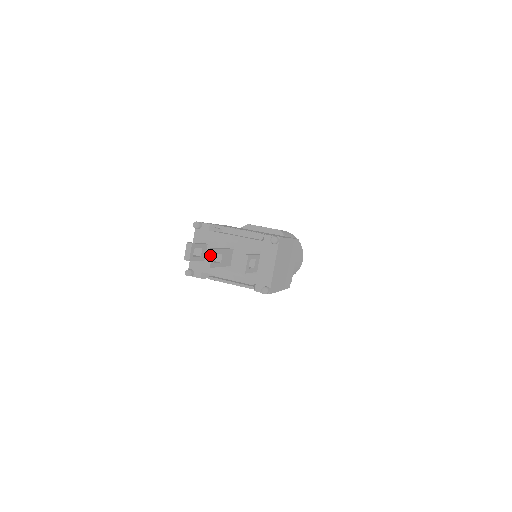
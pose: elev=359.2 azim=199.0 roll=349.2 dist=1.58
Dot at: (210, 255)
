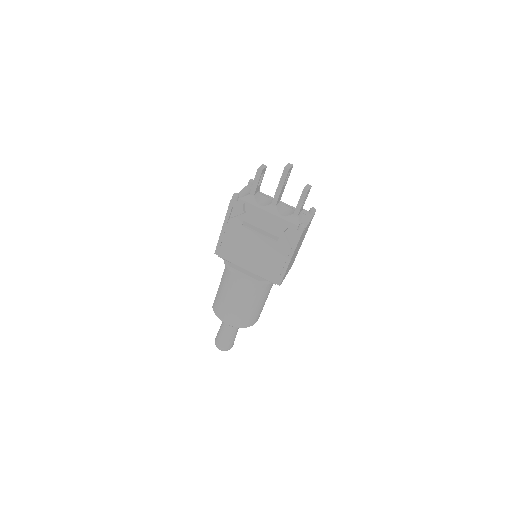
Dot at: (291, 166)
